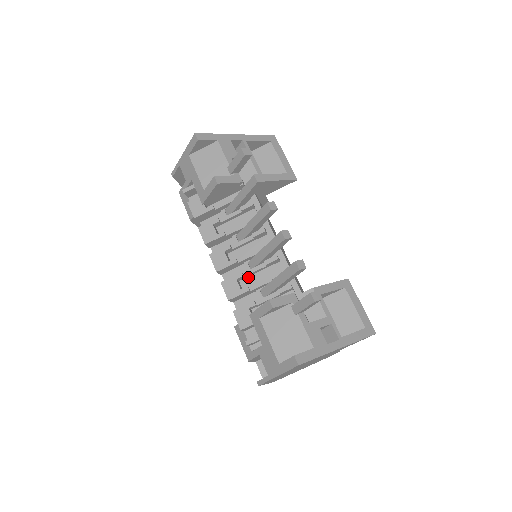
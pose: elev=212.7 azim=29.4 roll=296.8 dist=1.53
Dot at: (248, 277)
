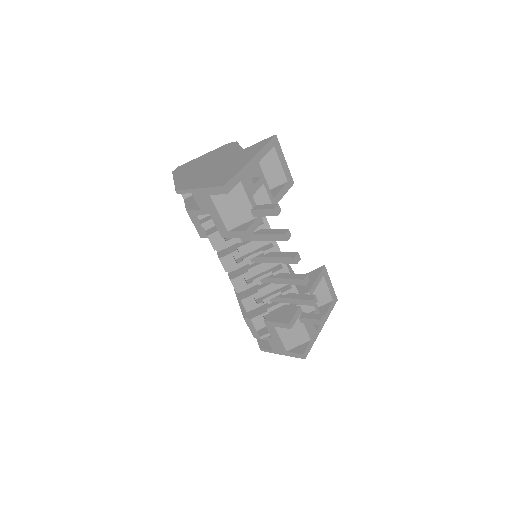
Dot at: (260, 290)
